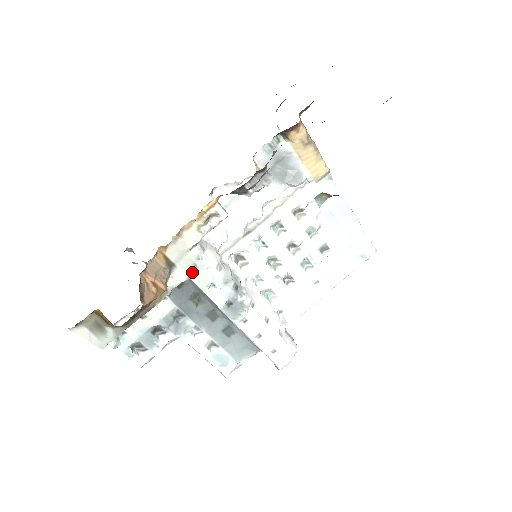
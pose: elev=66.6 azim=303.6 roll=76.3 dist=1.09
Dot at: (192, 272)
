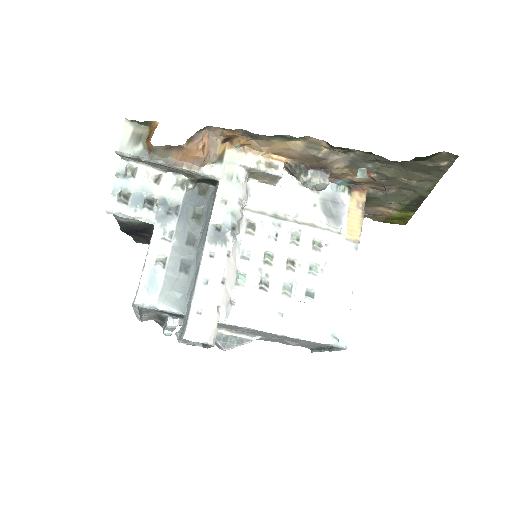
Dot at: (225, 179)
